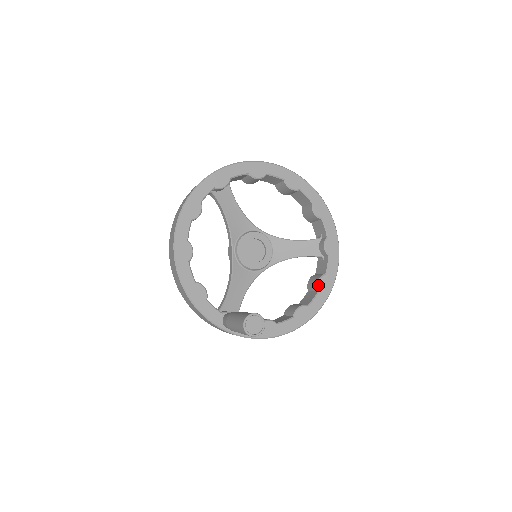
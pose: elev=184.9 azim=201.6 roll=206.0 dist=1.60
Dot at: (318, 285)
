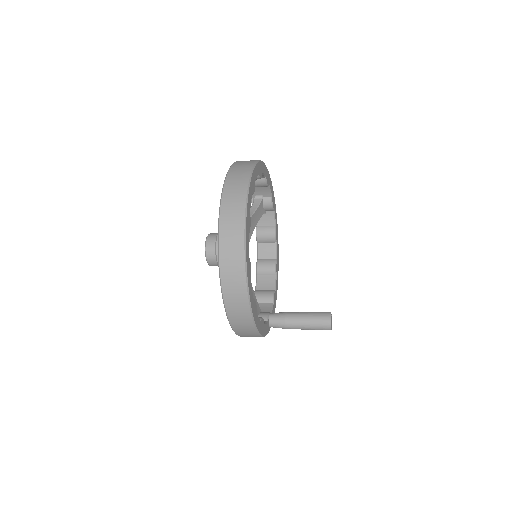
Dot at: (276, 239)
